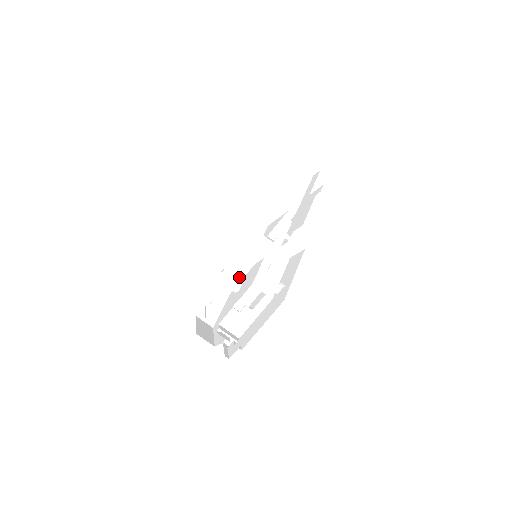
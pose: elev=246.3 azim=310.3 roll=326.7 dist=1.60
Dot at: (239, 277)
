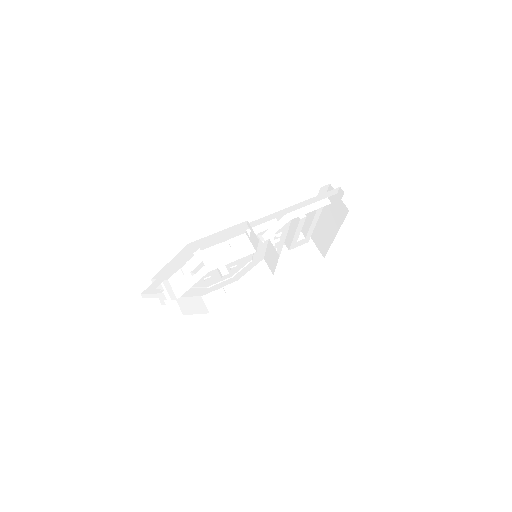
Dot at: (257, 283)
